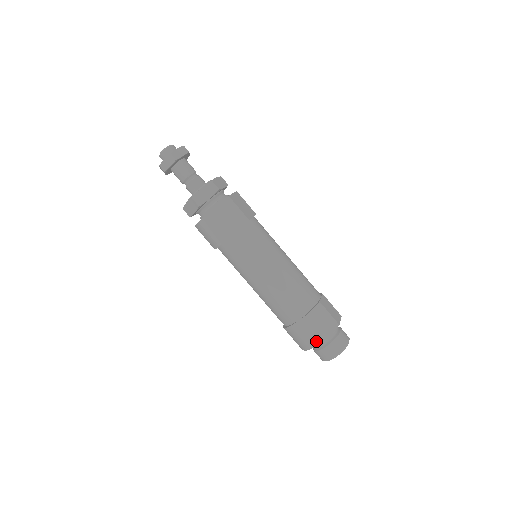
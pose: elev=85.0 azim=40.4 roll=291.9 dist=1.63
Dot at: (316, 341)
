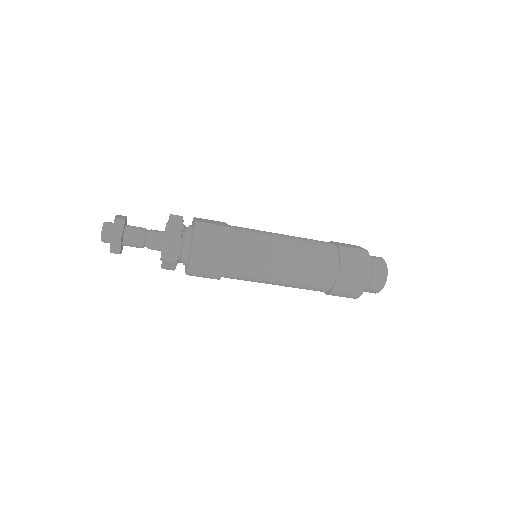
Dot at: occluded
